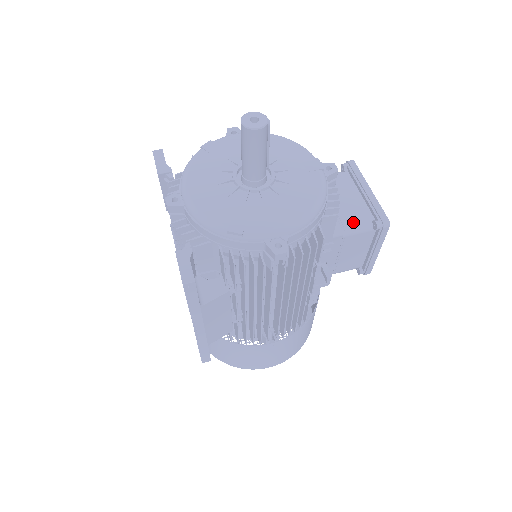
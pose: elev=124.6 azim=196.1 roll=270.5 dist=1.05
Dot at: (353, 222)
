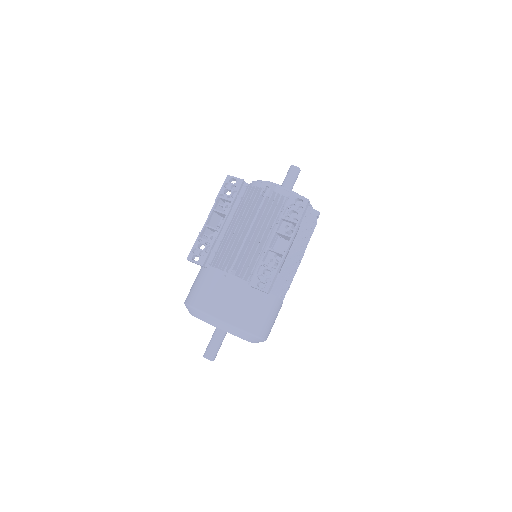
Dot at: occluded
